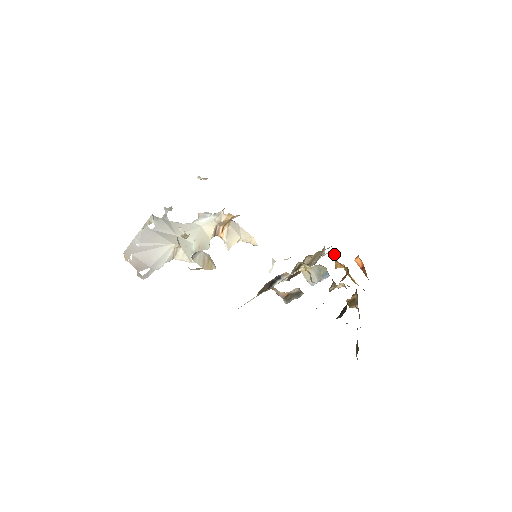
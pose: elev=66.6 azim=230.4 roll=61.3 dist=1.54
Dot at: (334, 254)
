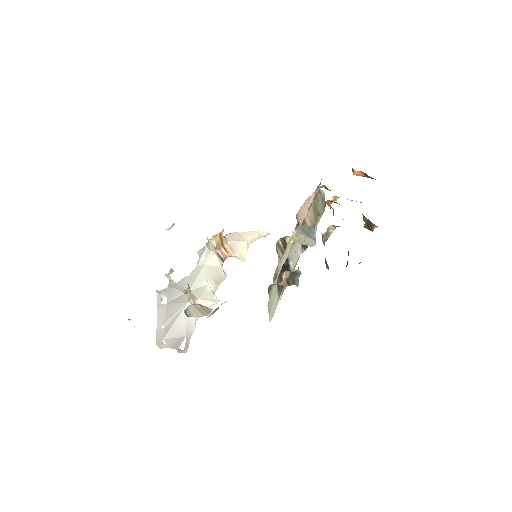
Dot at: occluded
